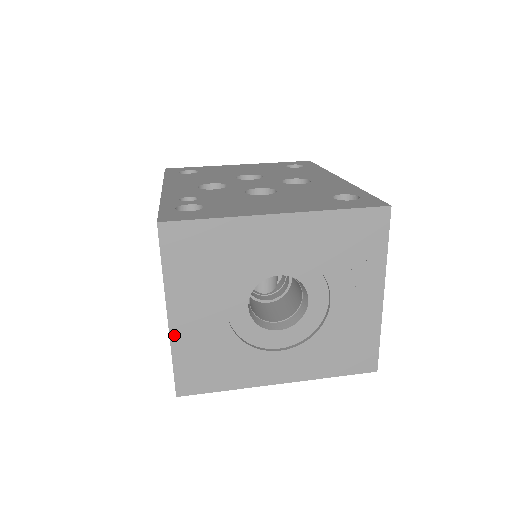
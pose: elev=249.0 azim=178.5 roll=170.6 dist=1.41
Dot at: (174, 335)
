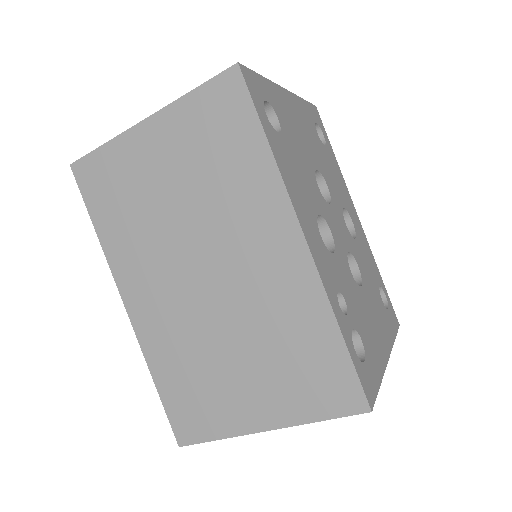
Dot at: (247, 432)
